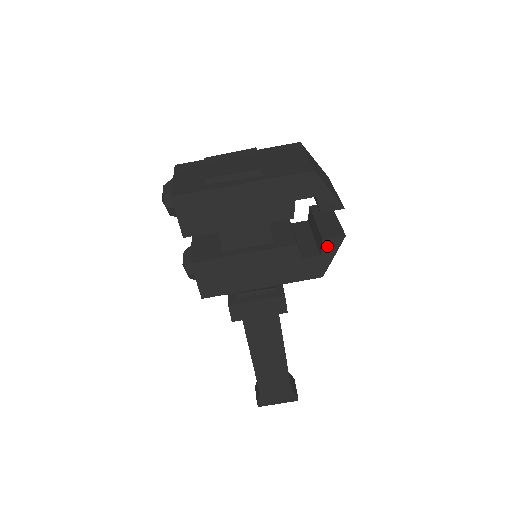
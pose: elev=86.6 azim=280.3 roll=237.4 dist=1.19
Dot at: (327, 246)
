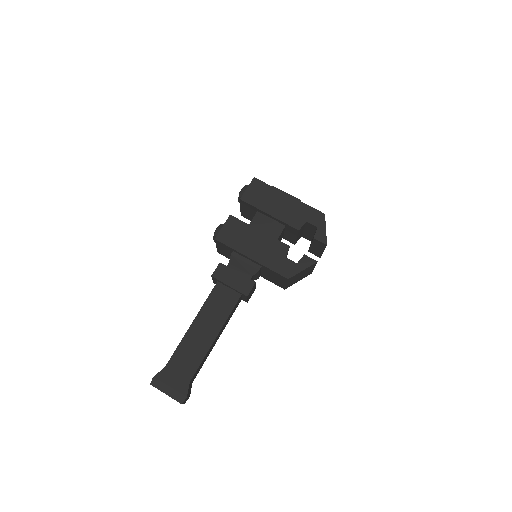
Dot at: (304, 260)
